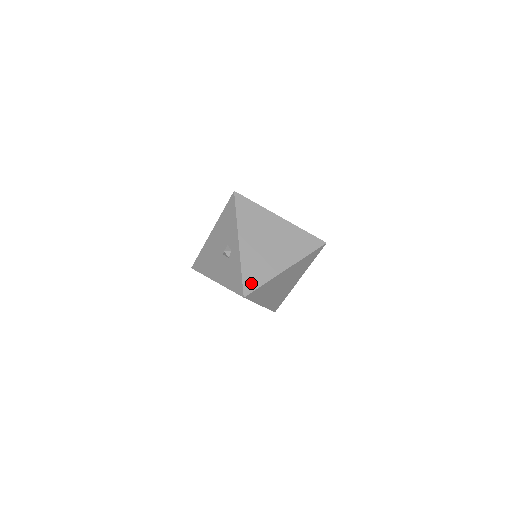
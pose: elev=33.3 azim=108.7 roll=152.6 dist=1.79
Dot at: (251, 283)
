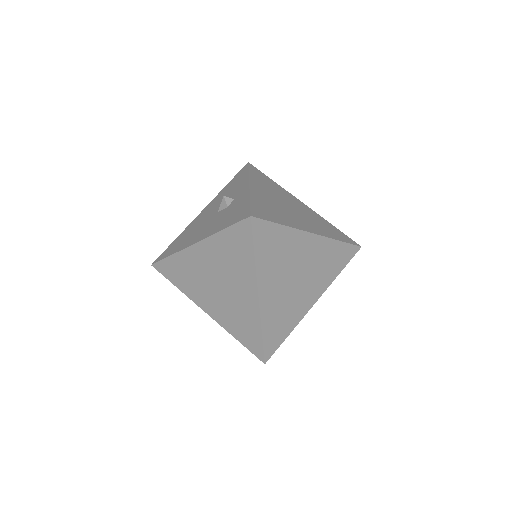
Dot at: (263, 213)
